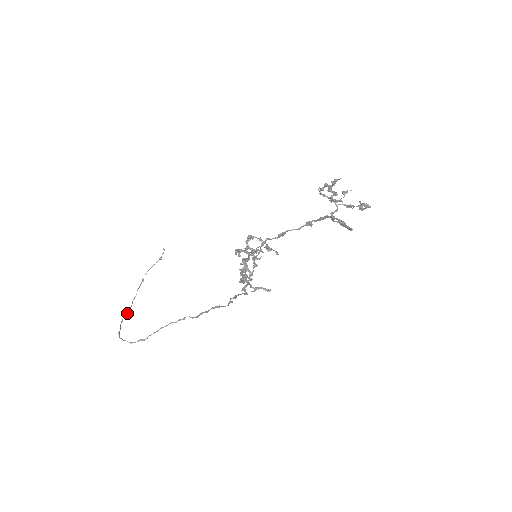
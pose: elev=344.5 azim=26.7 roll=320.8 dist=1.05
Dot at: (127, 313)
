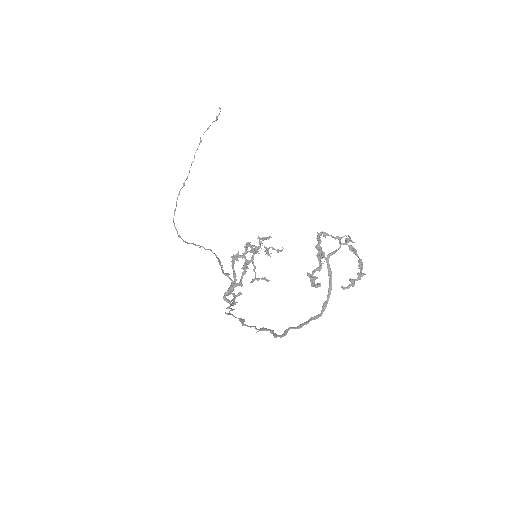
Dot at: occluded
